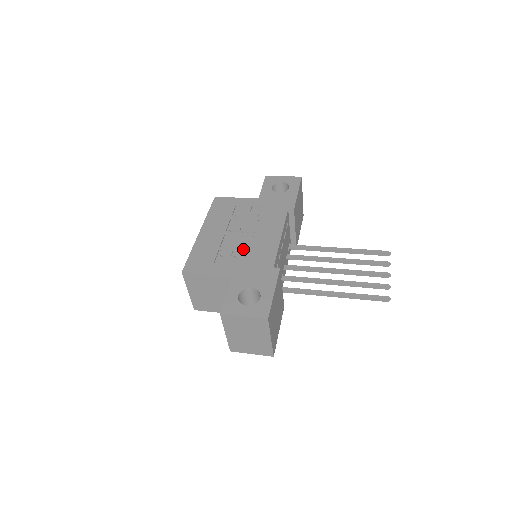
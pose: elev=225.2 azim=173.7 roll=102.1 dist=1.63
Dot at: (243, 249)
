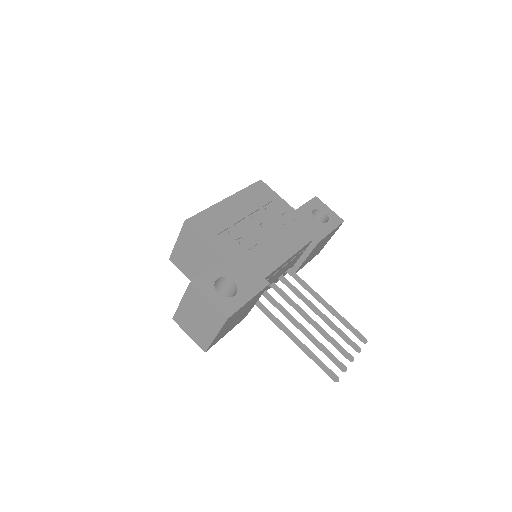
Dot at: (251, 242)
